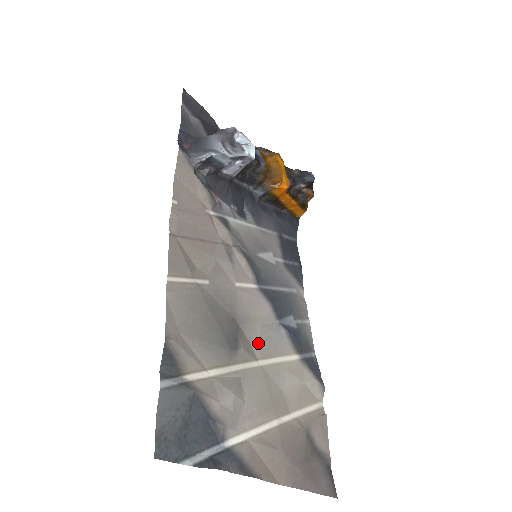
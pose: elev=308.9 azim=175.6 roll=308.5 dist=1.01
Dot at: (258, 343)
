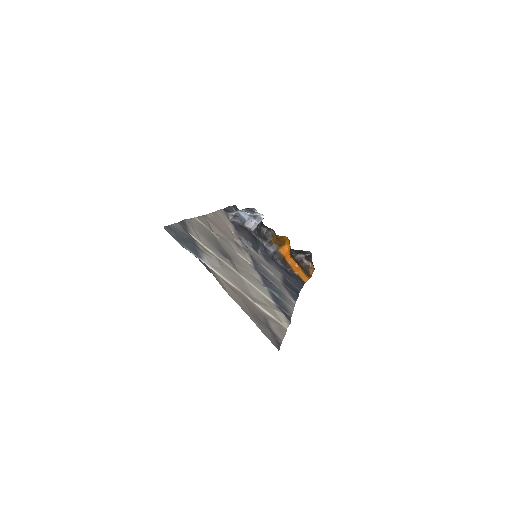
Dot at: (242, 272)
